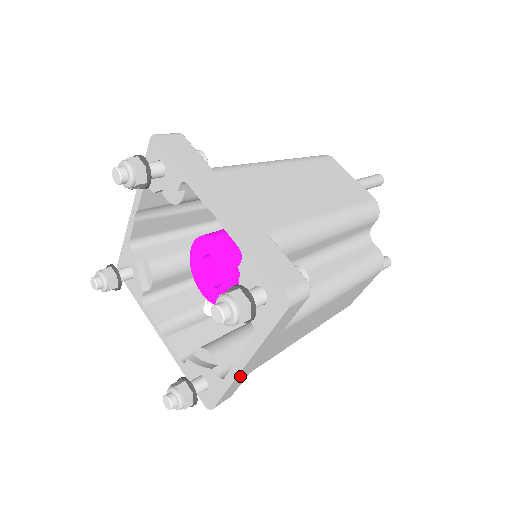
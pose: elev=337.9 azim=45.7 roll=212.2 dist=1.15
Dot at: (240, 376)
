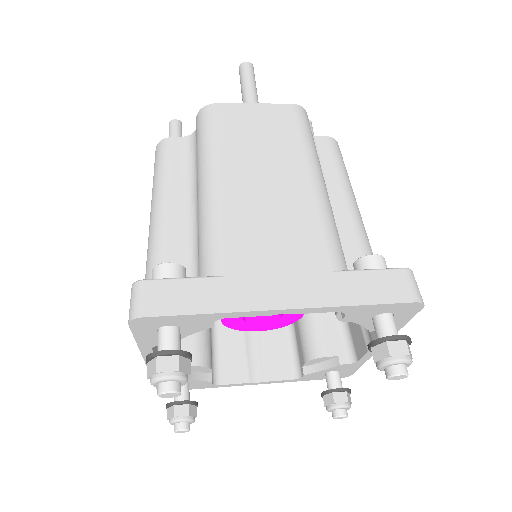
Dot at: occluded
